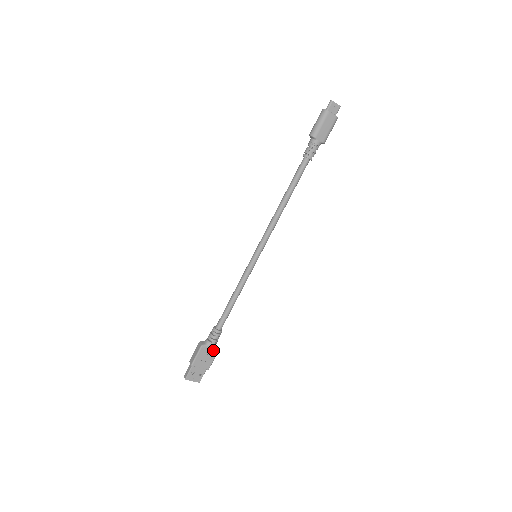
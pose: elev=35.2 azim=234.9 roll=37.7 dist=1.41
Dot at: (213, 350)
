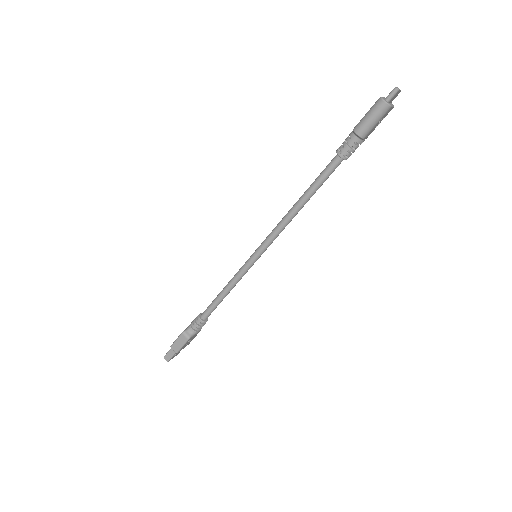
Dot at: (197, 333)
